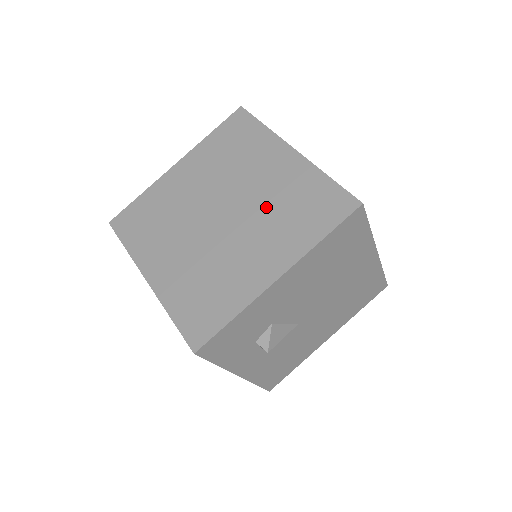
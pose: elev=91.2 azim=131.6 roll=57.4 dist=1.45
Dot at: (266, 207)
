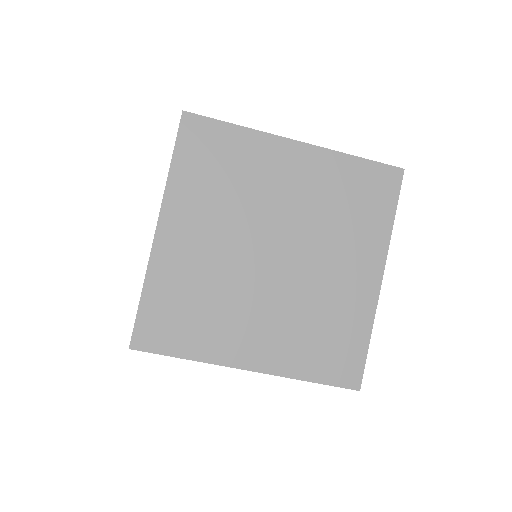
Dot at: (308, 300)
